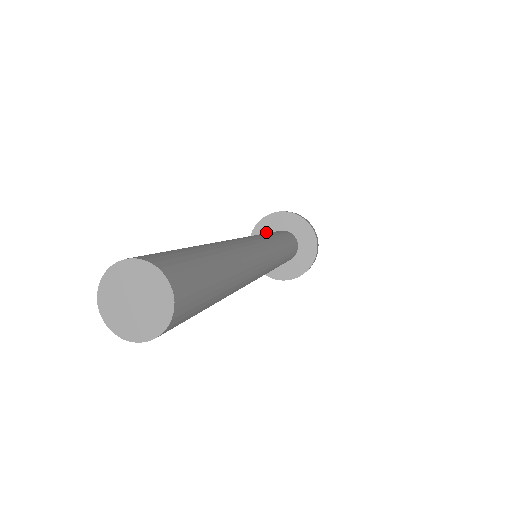
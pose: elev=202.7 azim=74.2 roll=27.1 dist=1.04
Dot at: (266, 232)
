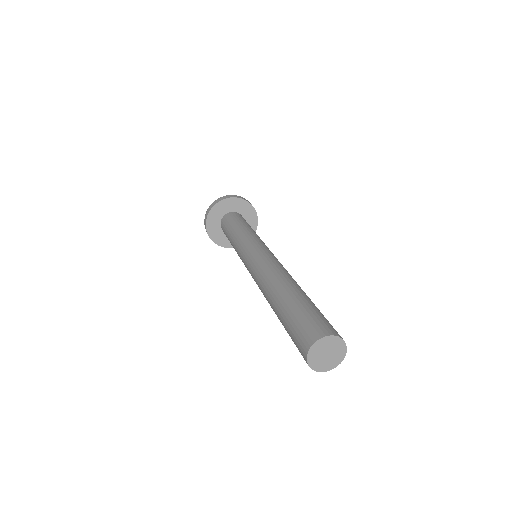
Dot at: (220, 213)
